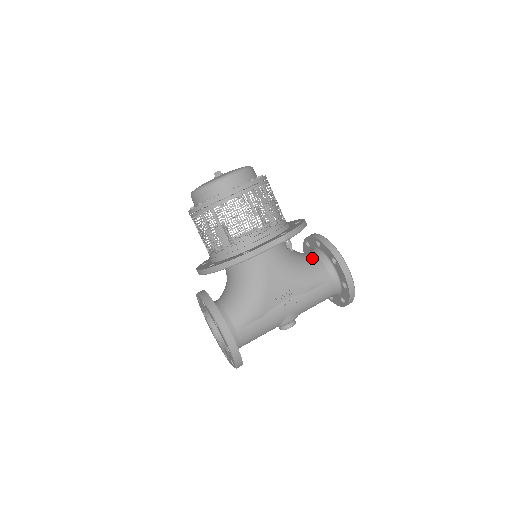
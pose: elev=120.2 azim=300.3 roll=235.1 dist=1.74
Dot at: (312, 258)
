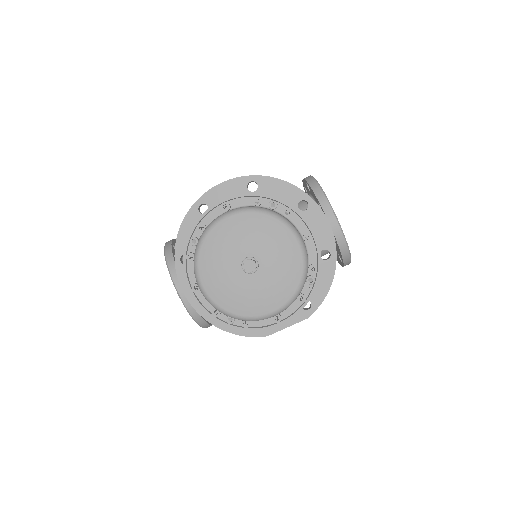
Dot at: occluded
